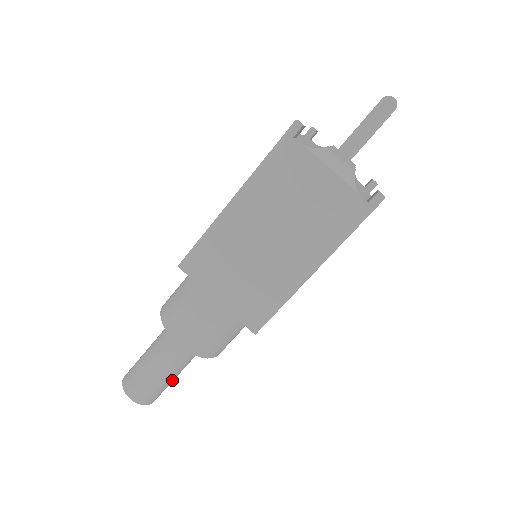
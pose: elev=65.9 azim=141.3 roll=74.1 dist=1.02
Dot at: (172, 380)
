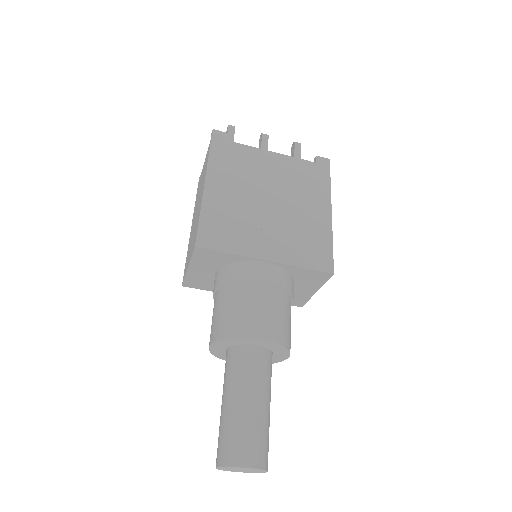
Dot at: (244, 413)
